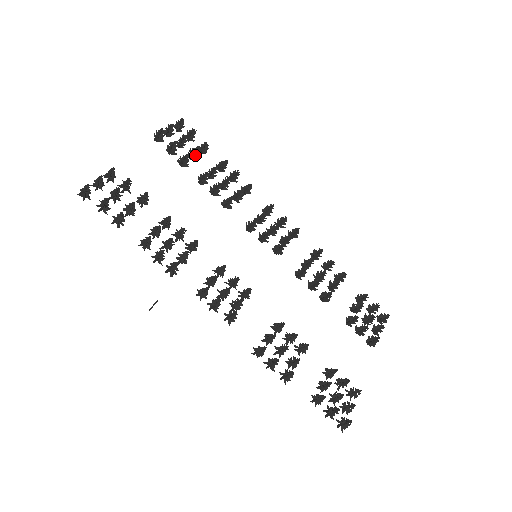
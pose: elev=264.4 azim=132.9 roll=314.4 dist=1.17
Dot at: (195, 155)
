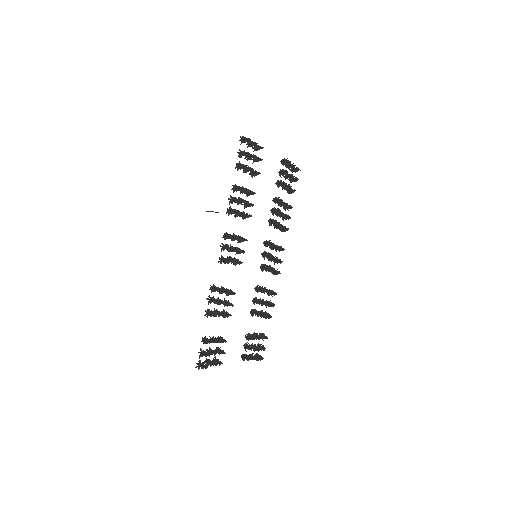
Dot at: (286, 188)
